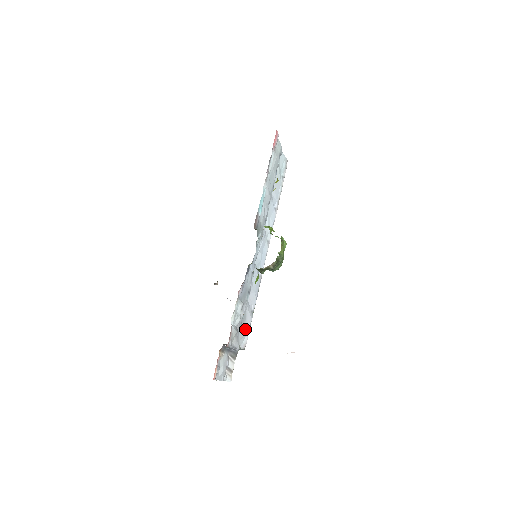
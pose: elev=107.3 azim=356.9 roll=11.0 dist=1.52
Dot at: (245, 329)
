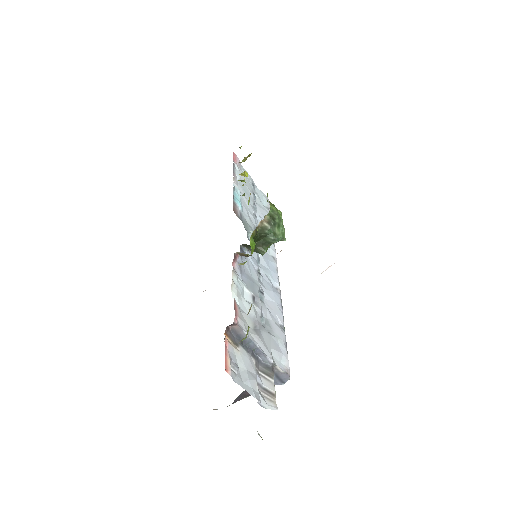
Dot at: (276, 342)
